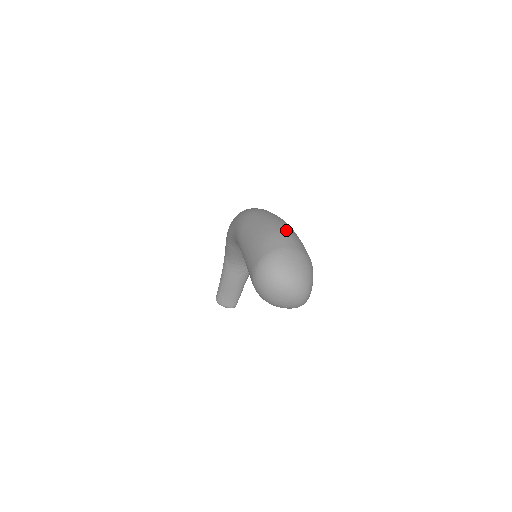
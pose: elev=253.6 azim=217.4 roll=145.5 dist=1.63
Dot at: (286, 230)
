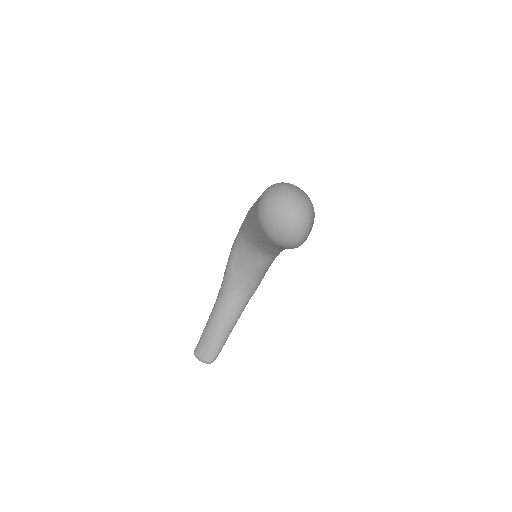
Dot at: occluded
